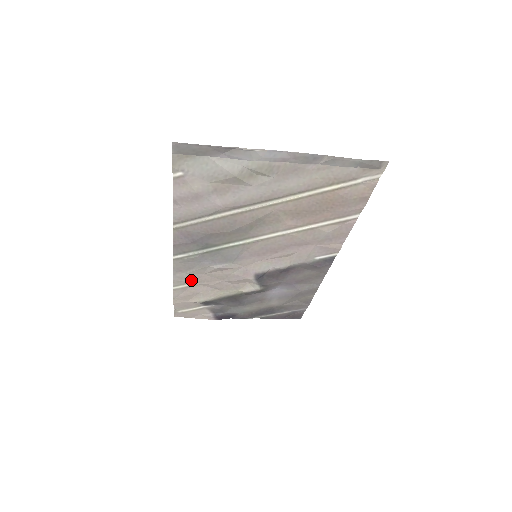
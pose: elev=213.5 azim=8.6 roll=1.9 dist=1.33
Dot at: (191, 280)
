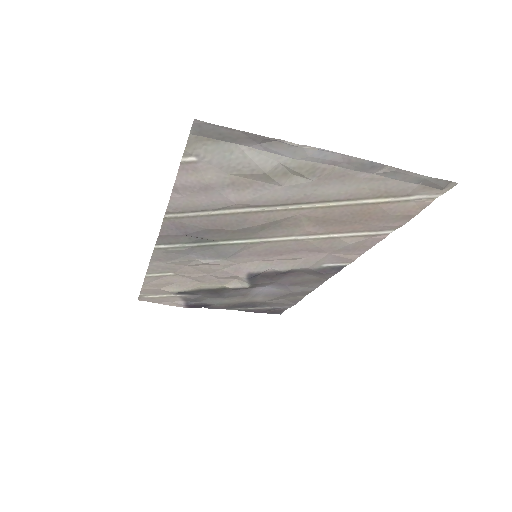
Dot at: (169, 270)
